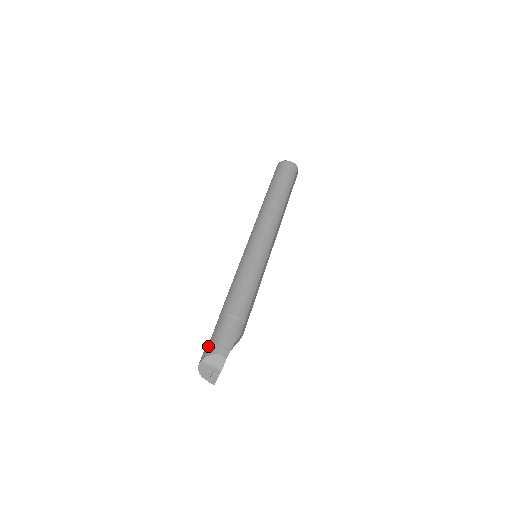
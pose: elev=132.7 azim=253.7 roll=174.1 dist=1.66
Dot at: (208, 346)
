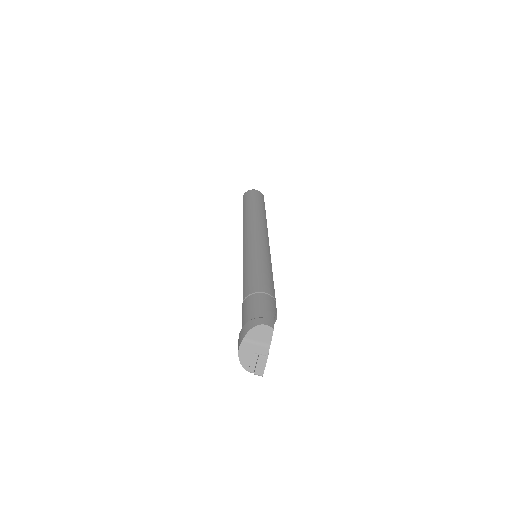
Dot at: (244, 324)
